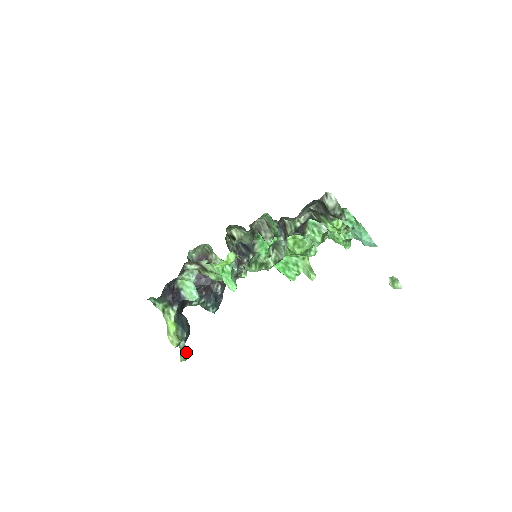
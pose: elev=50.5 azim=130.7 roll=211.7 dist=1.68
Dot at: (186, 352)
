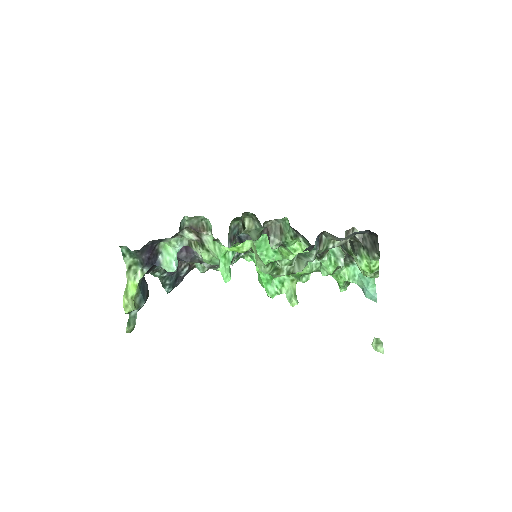
Dot at: (135, 324)
